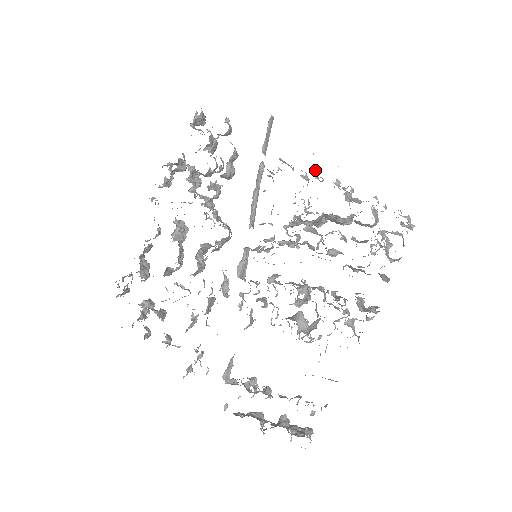
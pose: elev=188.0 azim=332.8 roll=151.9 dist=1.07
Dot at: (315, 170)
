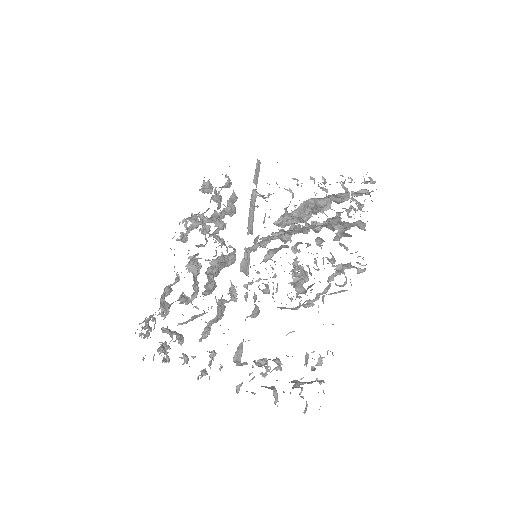
Dot at: (294, 178)
